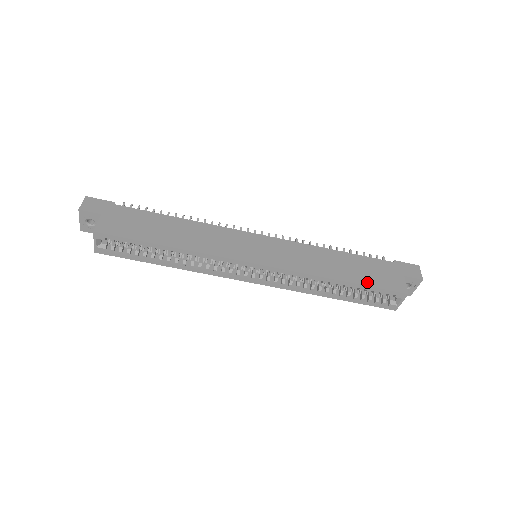
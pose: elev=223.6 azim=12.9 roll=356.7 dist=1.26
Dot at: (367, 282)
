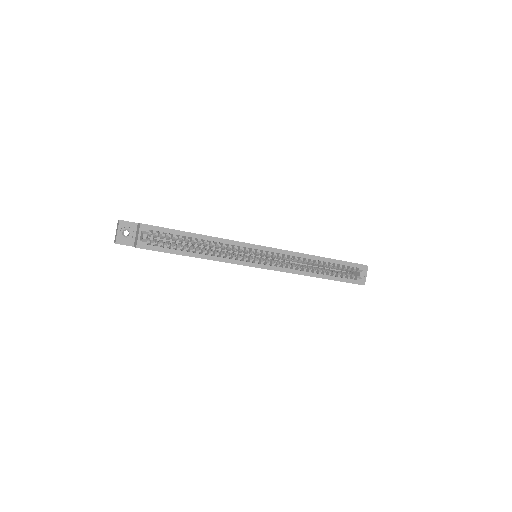
Dot at: (338, 260)
